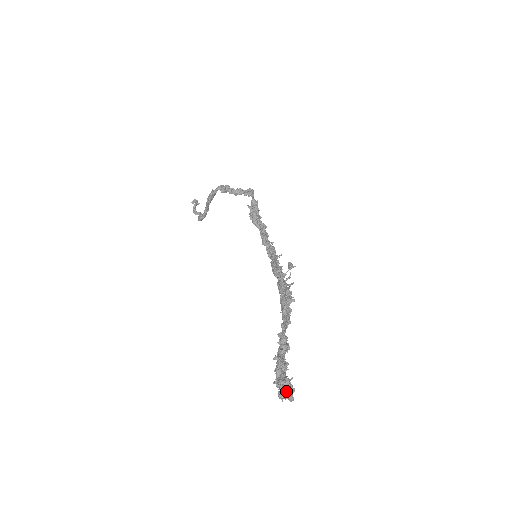
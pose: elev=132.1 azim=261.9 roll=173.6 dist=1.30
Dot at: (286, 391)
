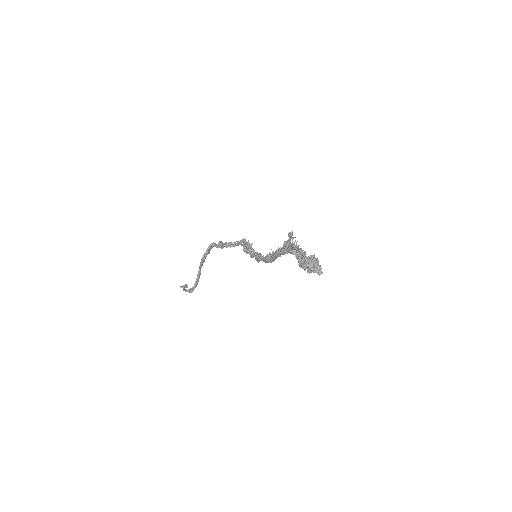
Dot at: (314, 259)
